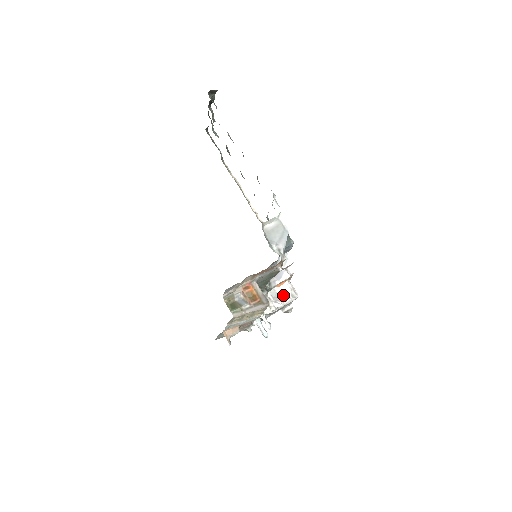
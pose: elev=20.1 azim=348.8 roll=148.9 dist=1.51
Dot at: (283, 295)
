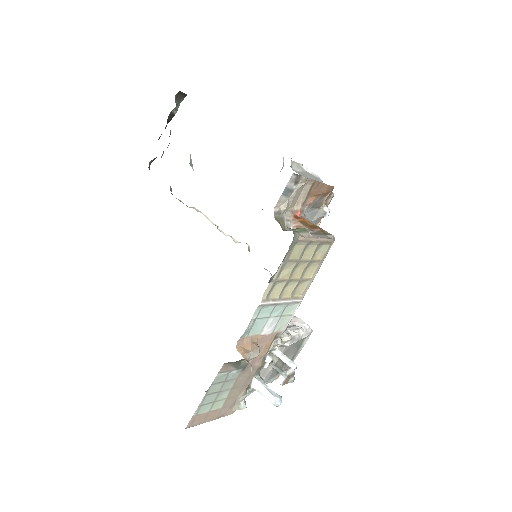
Dot at: (294, 324)
